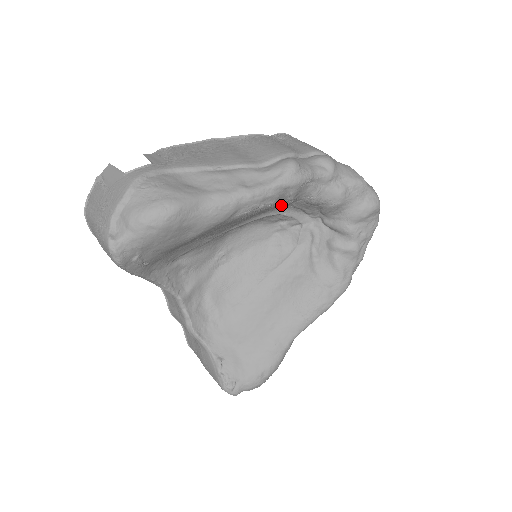
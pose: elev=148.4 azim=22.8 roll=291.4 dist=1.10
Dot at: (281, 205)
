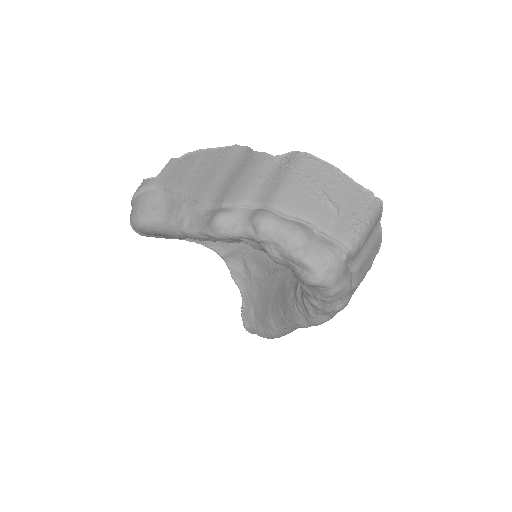
Dot at: occluded
